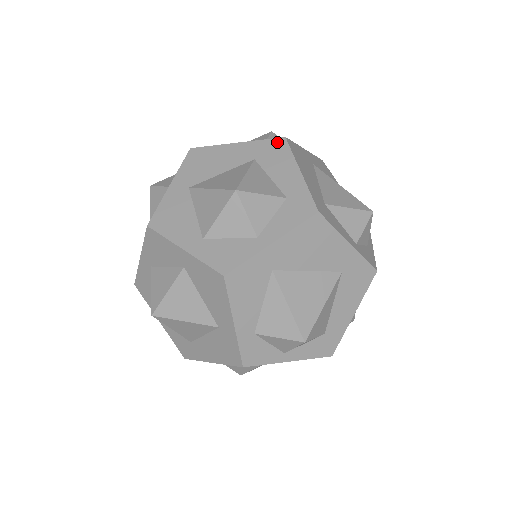
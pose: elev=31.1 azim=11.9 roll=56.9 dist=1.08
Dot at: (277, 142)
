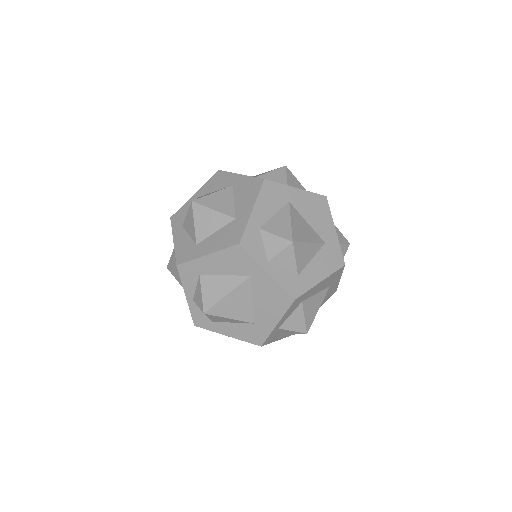
Dot at: occluded
